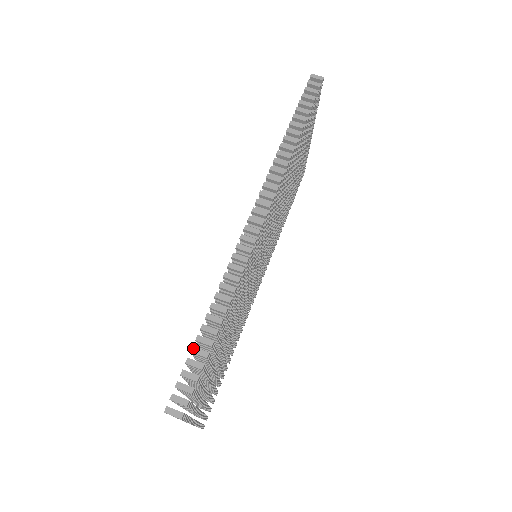
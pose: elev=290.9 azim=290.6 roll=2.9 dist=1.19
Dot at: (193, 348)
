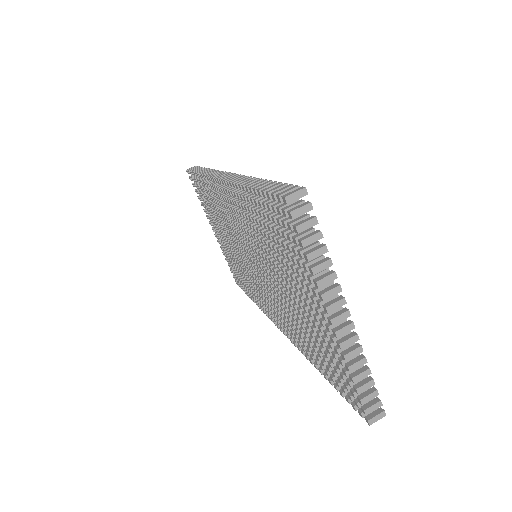
Dot at: (258, 189)
